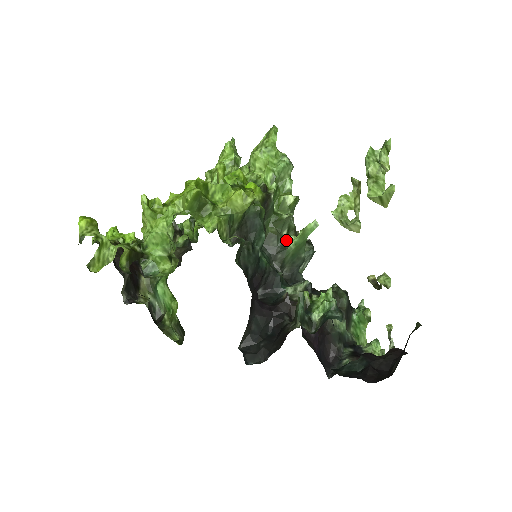
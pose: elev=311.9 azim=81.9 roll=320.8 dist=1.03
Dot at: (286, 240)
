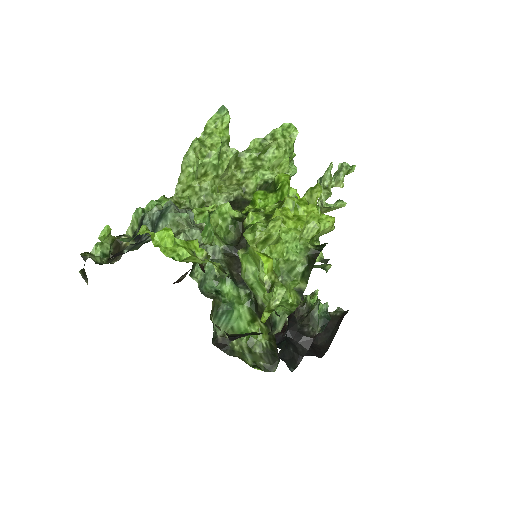
Dot at: occluded
